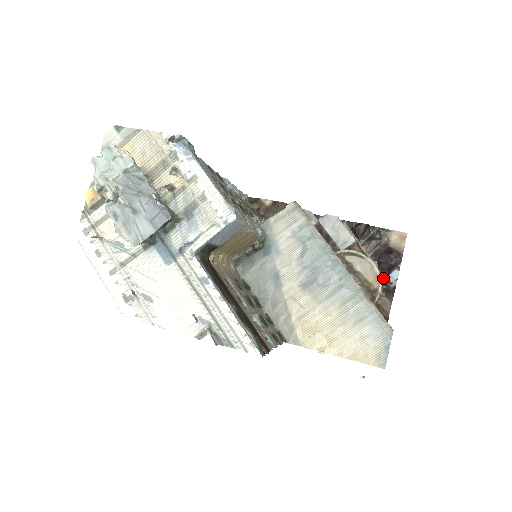
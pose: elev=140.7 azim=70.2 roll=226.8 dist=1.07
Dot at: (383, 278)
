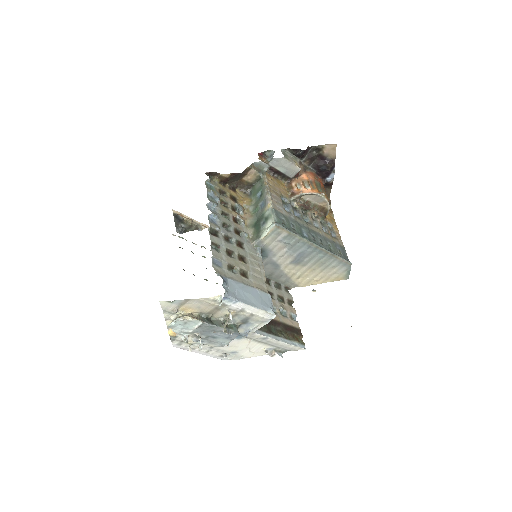
Dot at: (323, 180)
